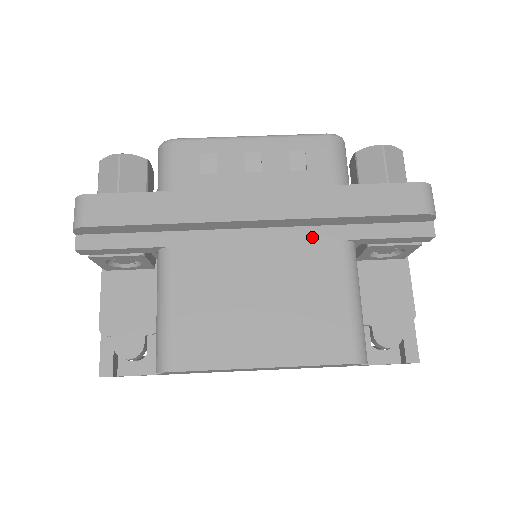
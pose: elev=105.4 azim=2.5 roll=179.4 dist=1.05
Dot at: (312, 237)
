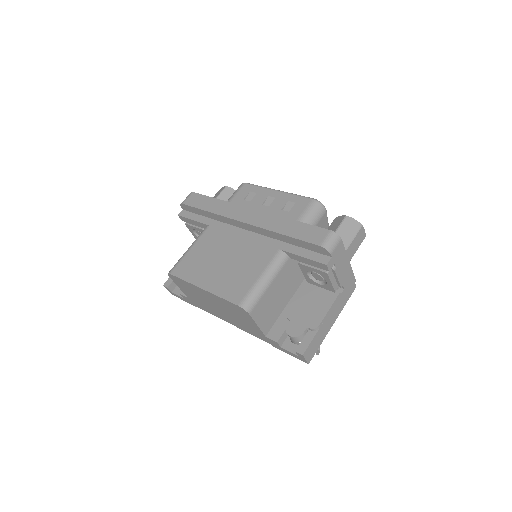
Dot at: (267, 243)
